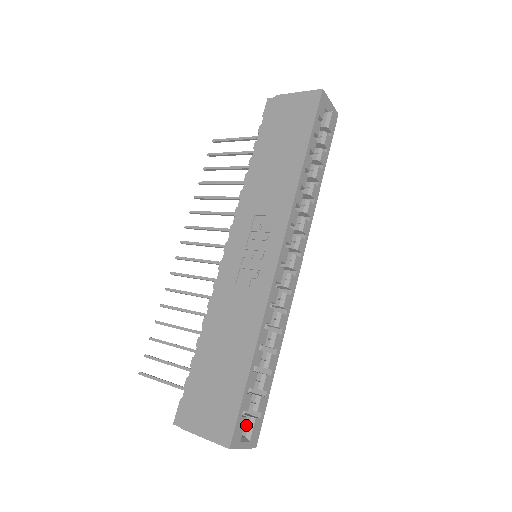
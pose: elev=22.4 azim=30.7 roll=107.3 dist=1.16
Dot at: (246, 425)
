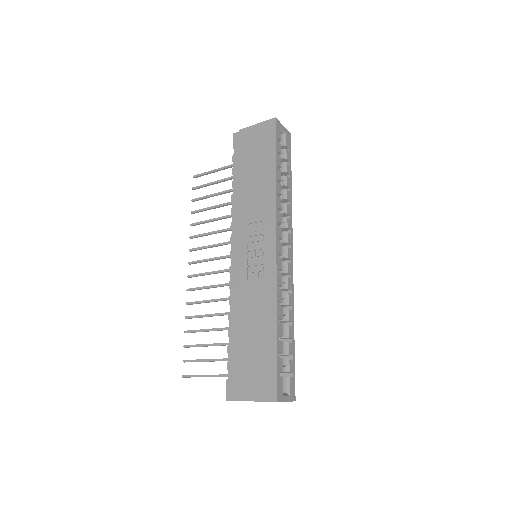
Dot at: (284, 384)
